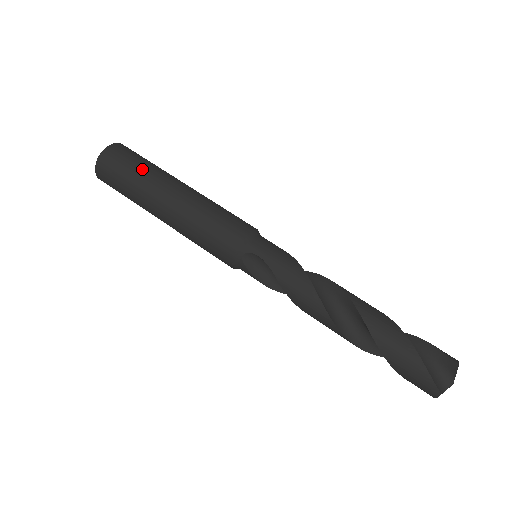
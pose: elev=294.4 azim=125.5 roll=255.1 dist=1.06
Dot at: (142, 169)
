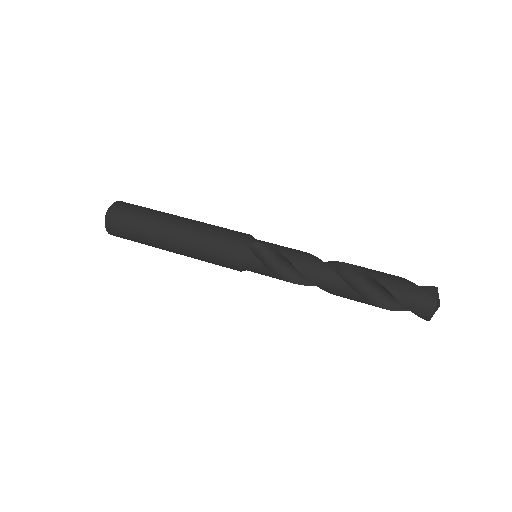
Dot at: (152, 209)
